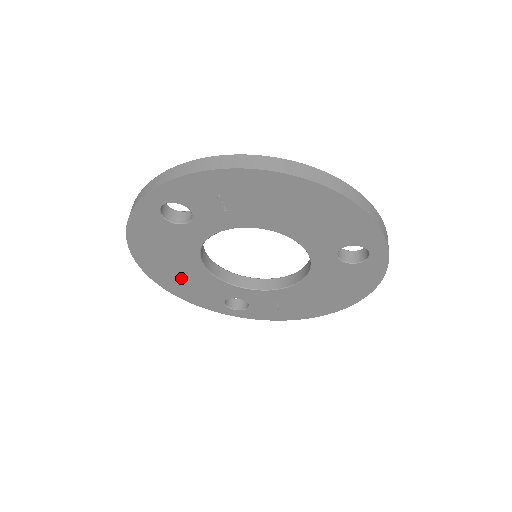
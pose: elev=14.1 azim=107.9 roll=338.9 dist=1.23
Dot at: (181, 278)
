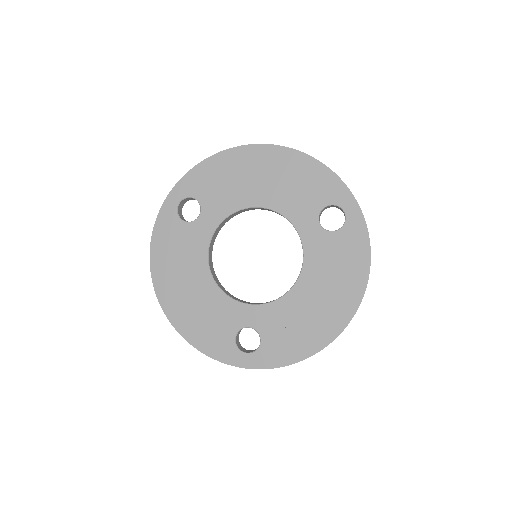
Dot at: (193, 305)
